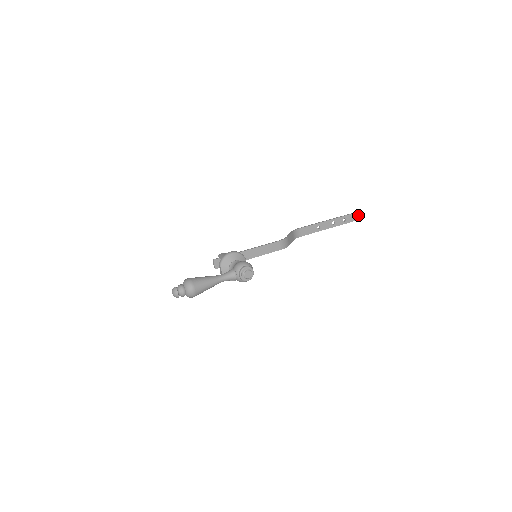
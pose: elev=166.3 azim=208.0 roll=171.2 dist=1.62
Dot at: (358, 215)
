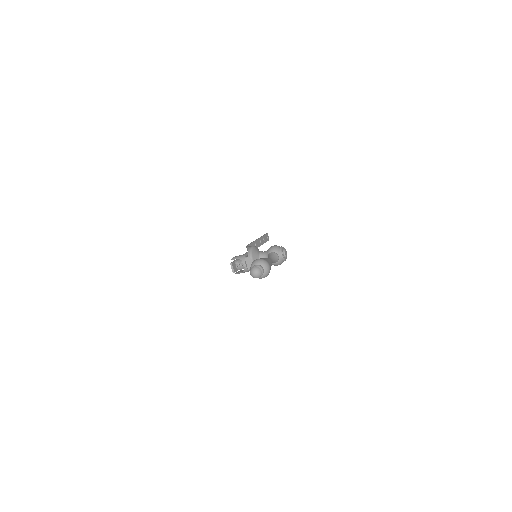
Dot at: (268, 236)
